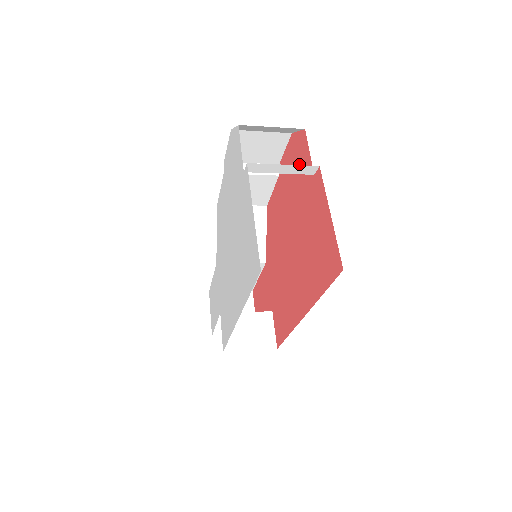
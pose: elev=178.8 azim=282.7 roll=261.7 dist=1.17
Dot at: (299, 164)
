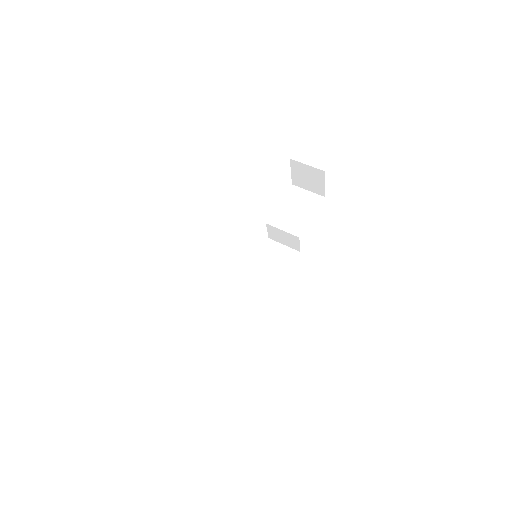
Dot at: occluded
